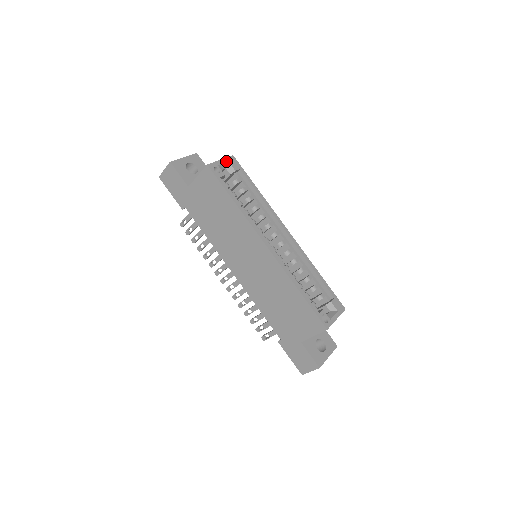
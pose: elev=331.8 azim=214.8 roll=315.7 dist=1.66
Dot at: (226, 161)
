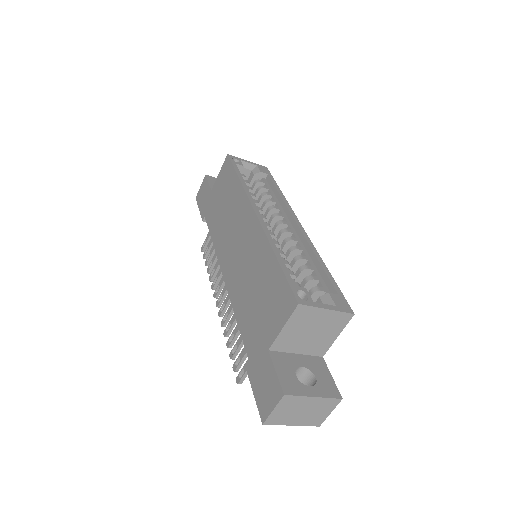
Dot at: (254, 164)
